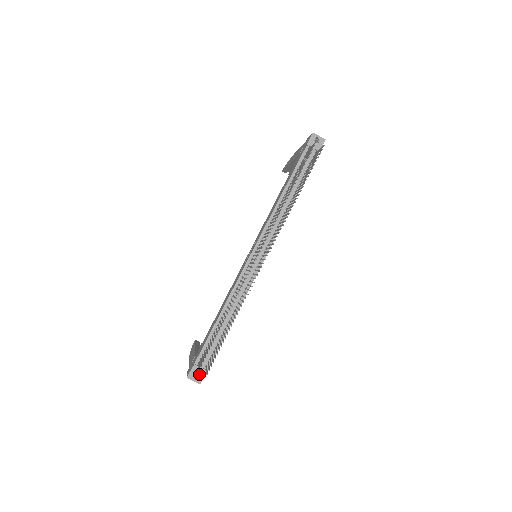
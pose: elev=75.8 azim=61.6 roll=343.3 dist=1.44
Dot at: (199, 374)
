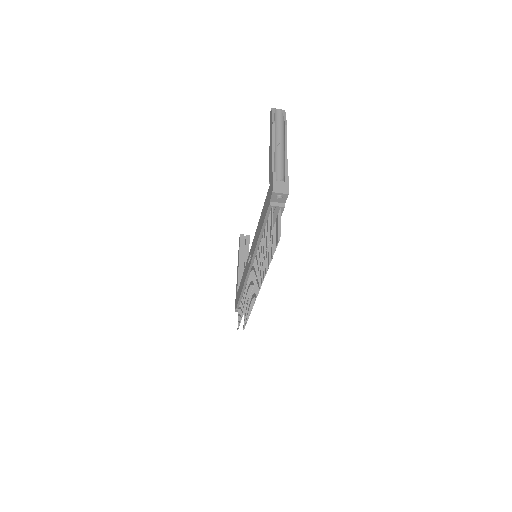
Dot at: occluded
